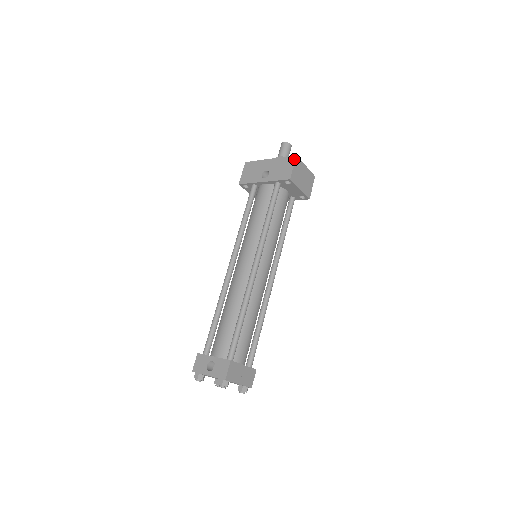
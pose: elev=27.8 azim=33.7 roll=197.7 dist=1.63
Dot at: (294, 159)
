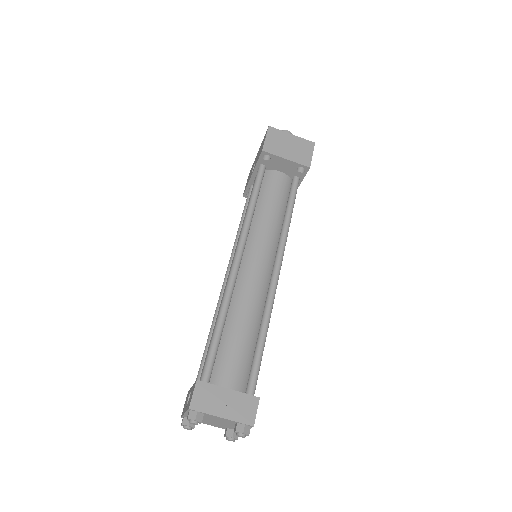
Dot at: (267, 131)
